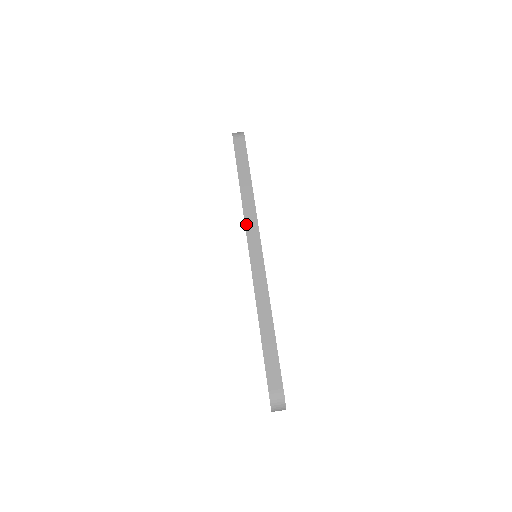
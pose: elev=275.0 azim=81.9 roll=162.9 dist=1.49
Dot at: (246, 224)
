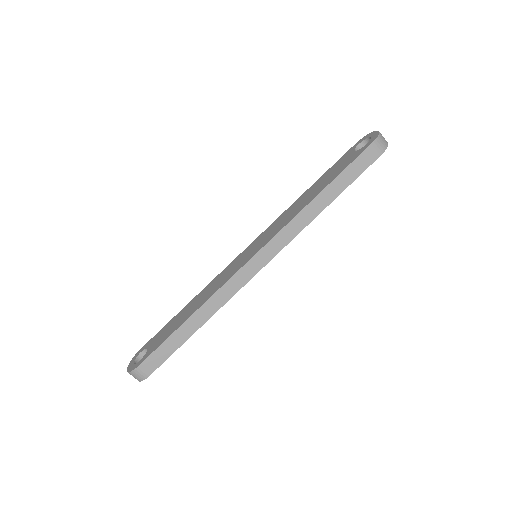
Dot at: (281, 232)
